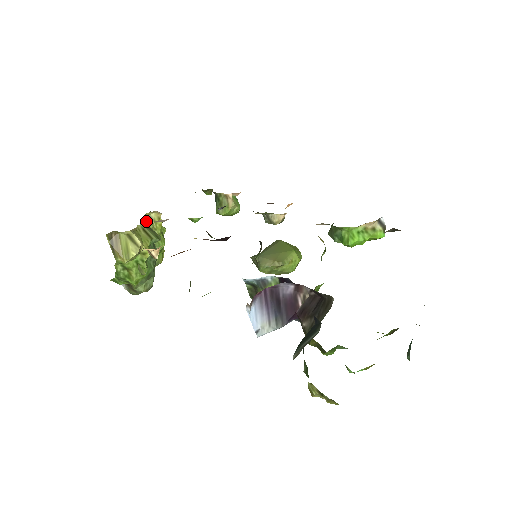
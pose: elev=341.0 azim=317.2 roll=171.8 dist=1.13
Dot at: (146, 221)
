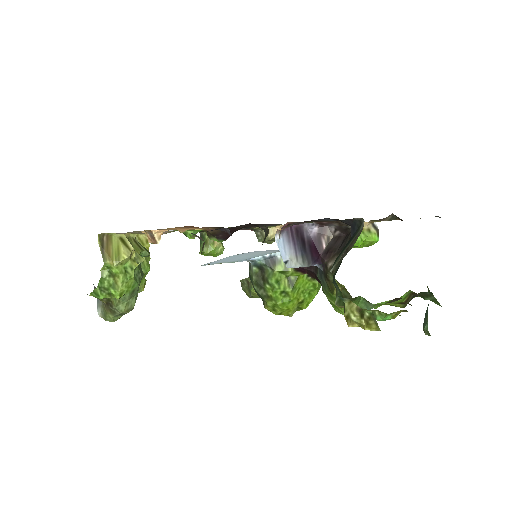
Dot at: occluded
